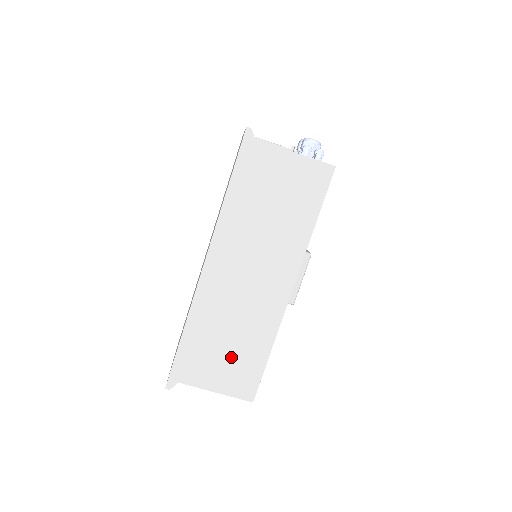
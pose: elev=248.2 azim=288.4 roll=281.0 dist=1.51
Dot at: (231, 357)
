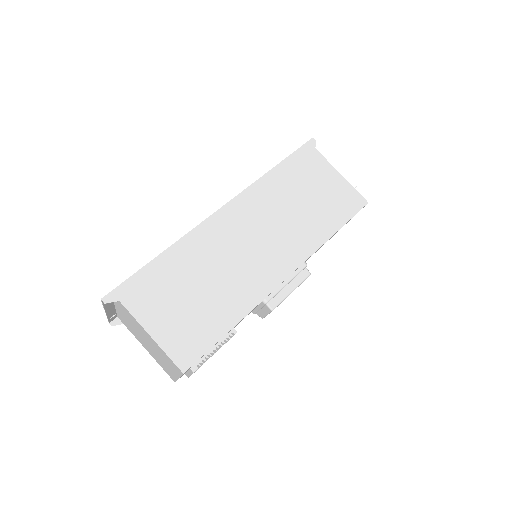
Dot at: (192, 307)
